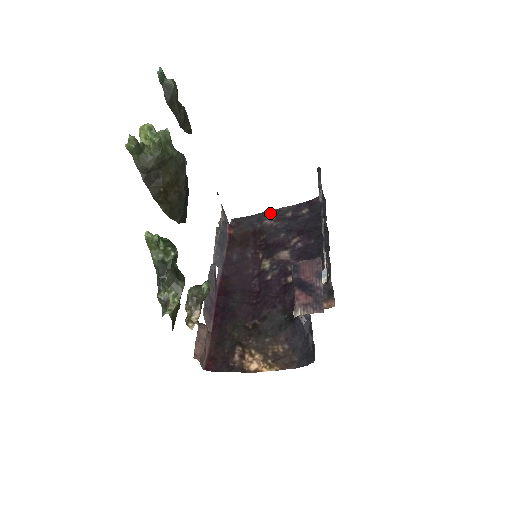
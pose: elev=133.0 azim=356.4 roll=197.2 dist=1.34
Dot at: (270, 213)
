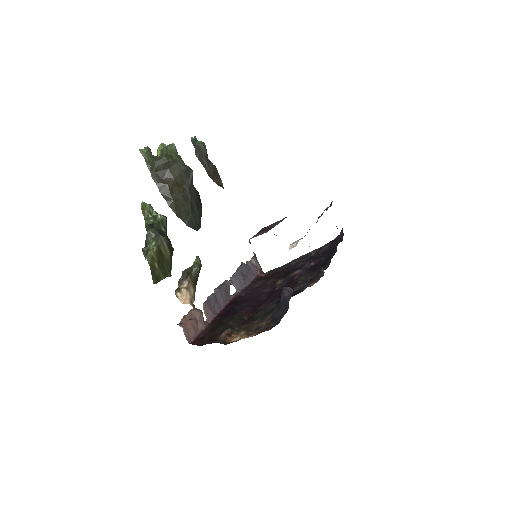
Dot at: (299, 258)
